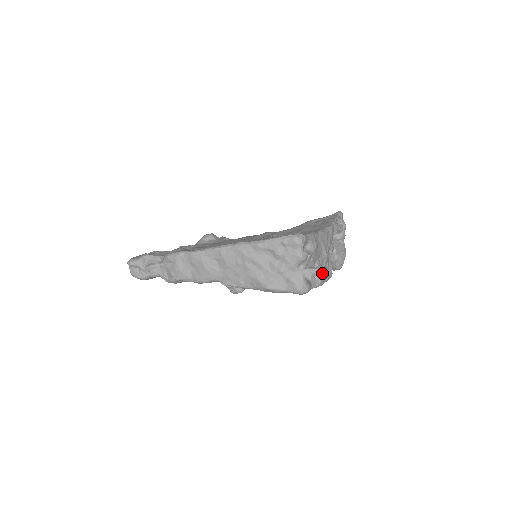
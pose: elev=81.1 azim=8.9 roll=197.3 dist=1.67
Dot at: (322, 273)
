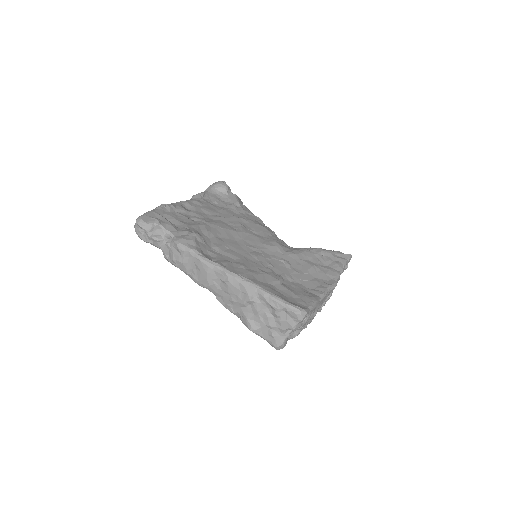
Dot at: (302, 329)
